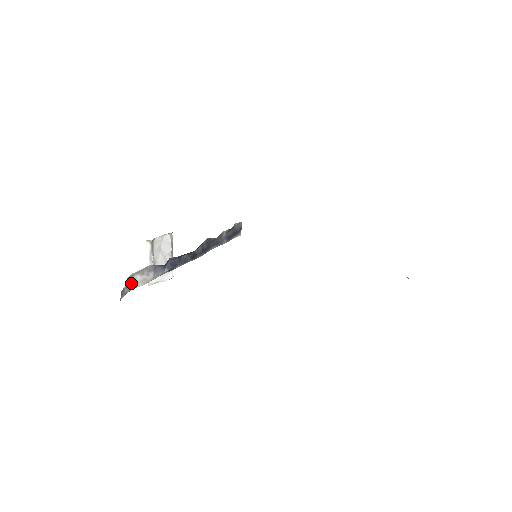
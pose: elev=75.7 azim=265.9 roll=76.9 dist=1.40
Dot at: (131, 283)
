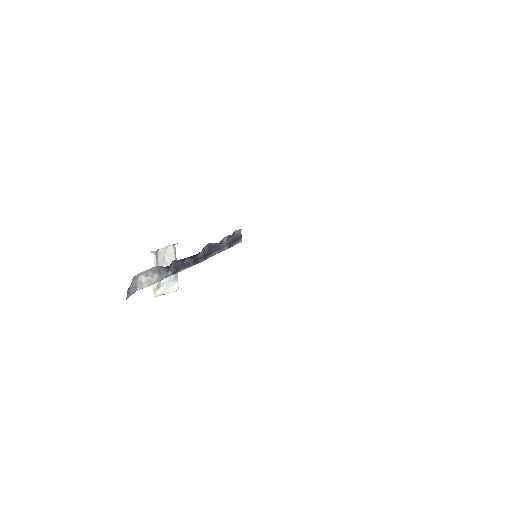
Dot at: (136, 284)
